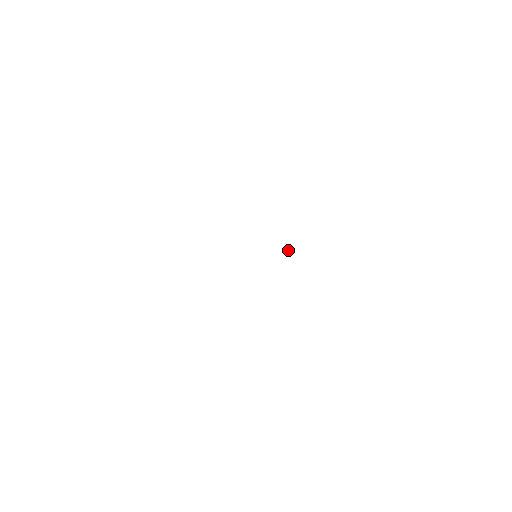
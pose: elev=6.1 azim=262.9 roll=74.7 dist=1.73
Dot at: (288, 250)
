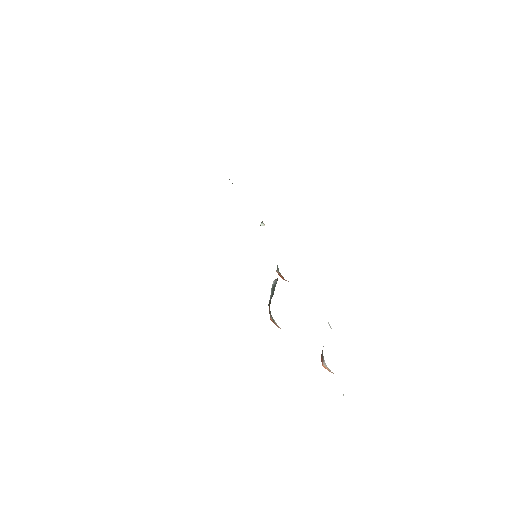
Dot at: occluded
